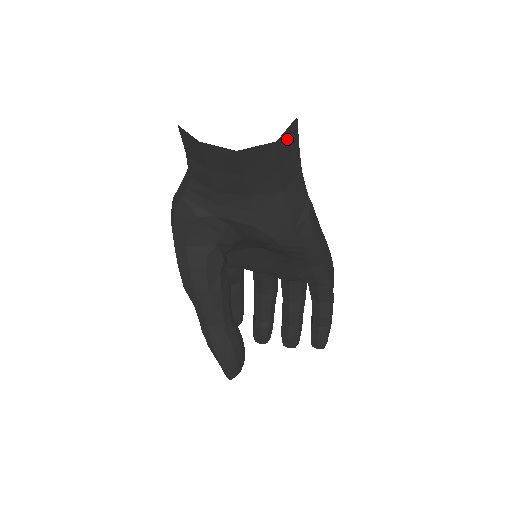
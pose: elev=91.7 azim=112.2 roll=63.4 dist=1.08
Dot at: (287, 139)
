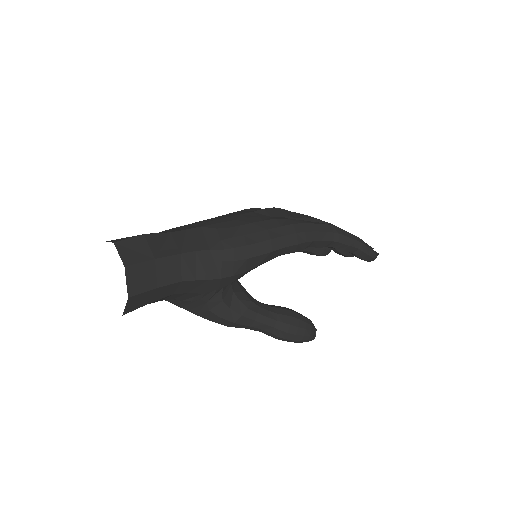
Dot at: (136, 279)
